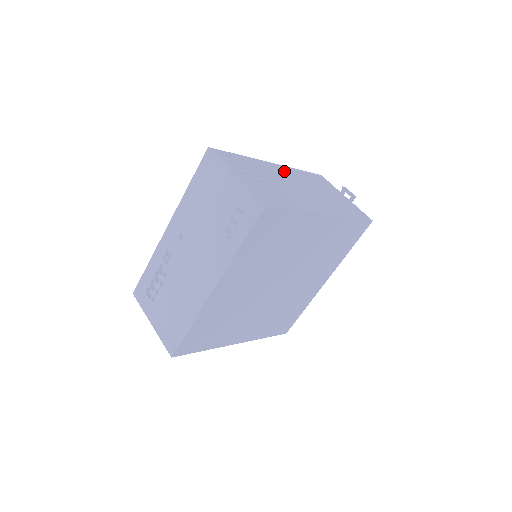
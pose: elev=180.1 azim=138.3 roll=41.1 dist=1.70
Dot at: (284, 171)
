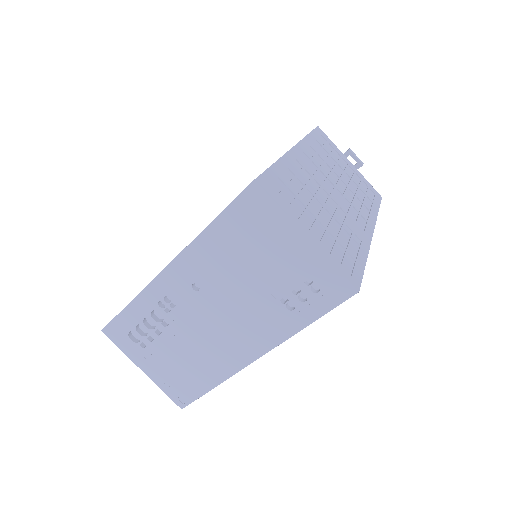
Dot at: (306, 157)
